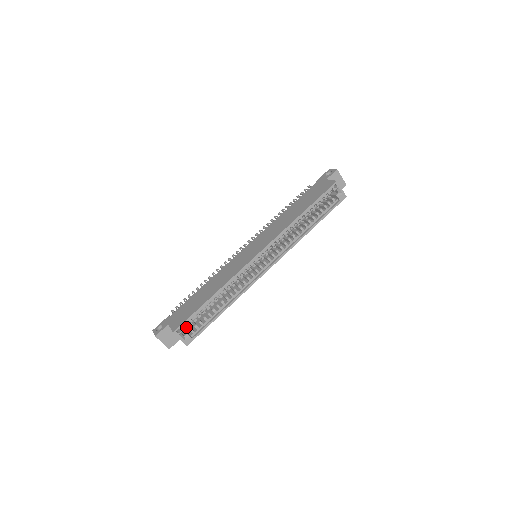
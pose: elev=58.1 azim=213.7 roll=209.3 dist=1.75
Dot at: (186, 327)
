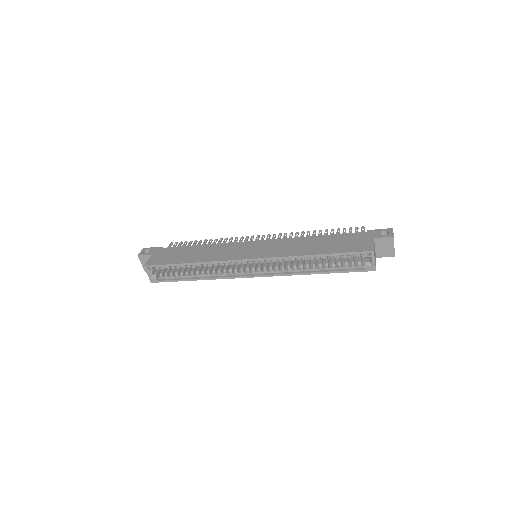
Dot at: occluded
